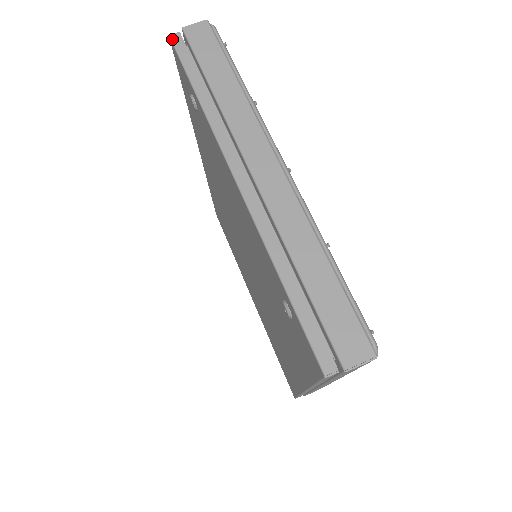
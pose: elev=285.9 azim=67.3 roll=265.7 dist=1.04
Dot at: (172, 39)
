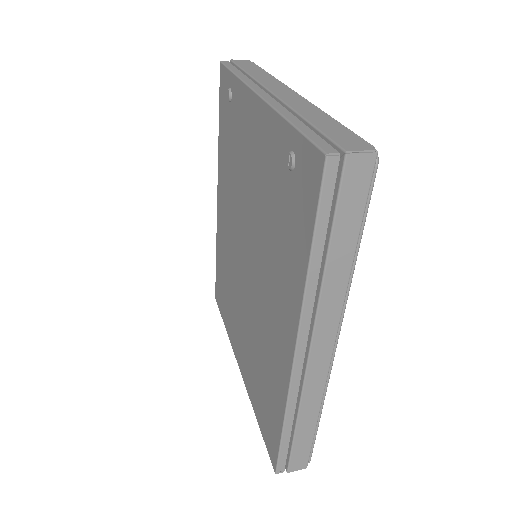
Dot at: (222, 62)
